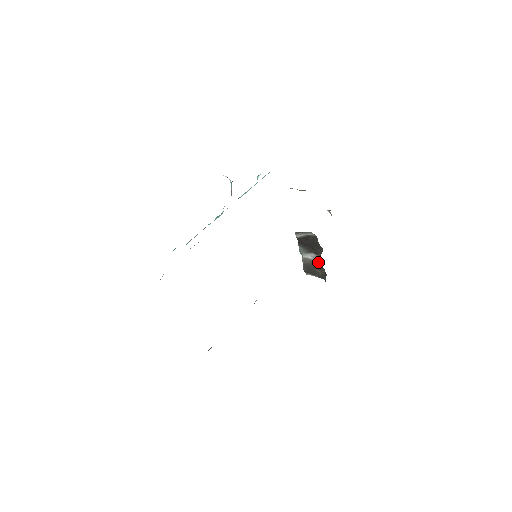
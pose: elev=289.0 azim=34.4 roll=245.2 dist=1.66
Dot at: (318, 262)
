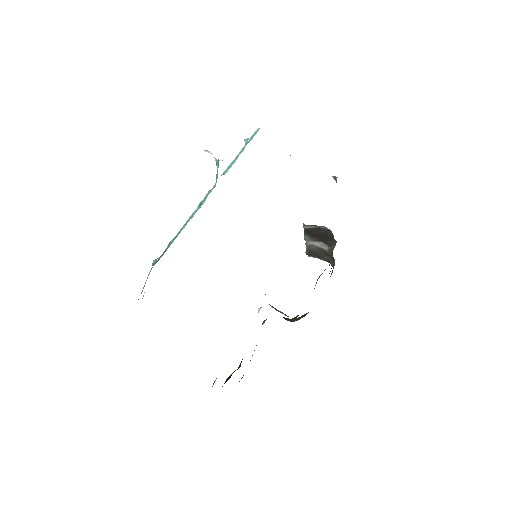
Dot at: (327, 250)
